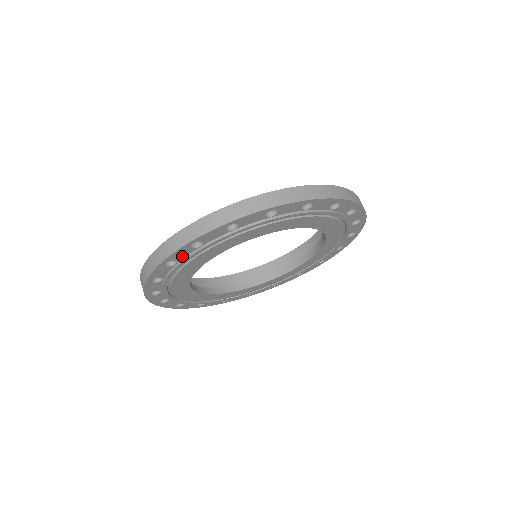
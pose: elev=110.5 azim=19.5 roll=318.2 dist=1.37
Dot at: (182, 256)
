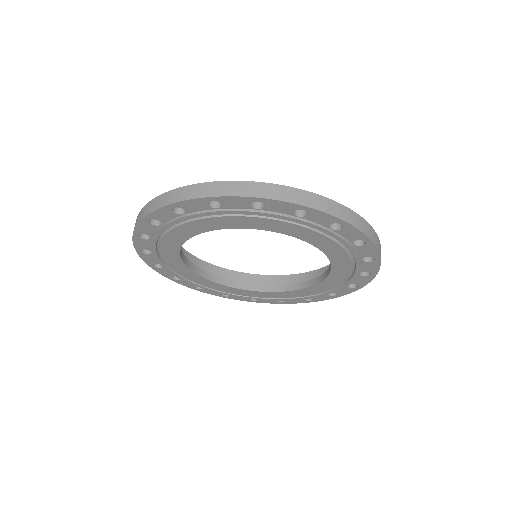
Dot at: (147, 246)
